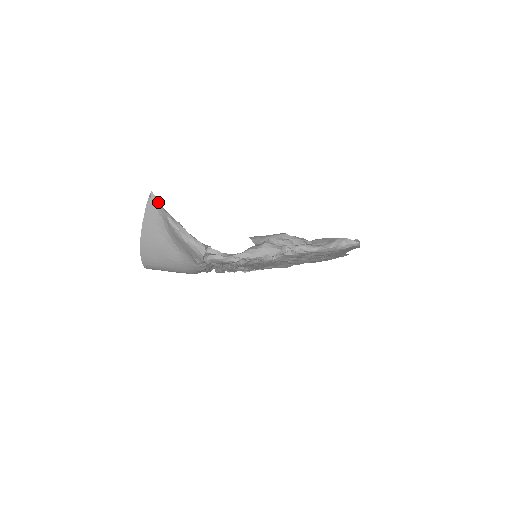
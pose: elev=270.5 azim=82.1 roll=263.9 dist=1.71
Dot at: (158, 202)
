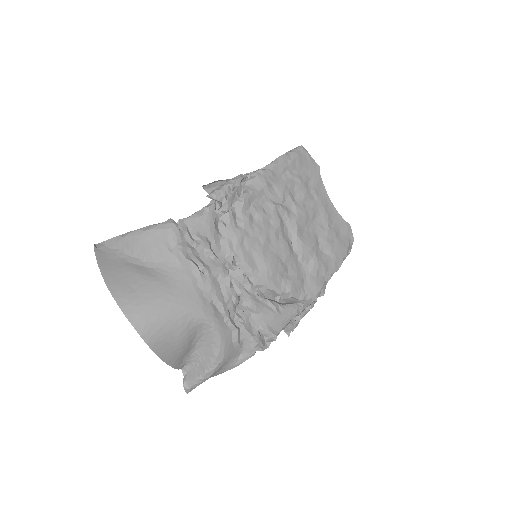
Dot at: (105, 241)
